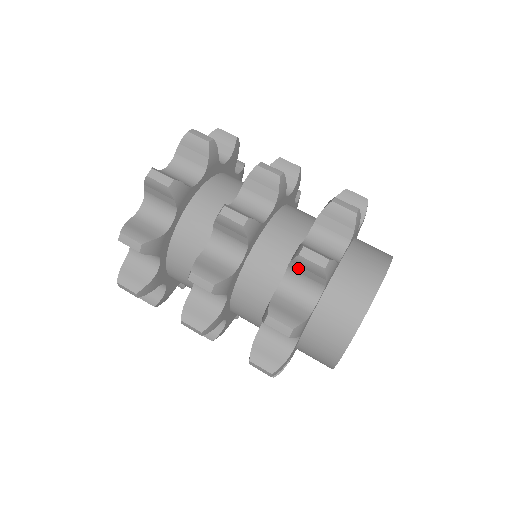
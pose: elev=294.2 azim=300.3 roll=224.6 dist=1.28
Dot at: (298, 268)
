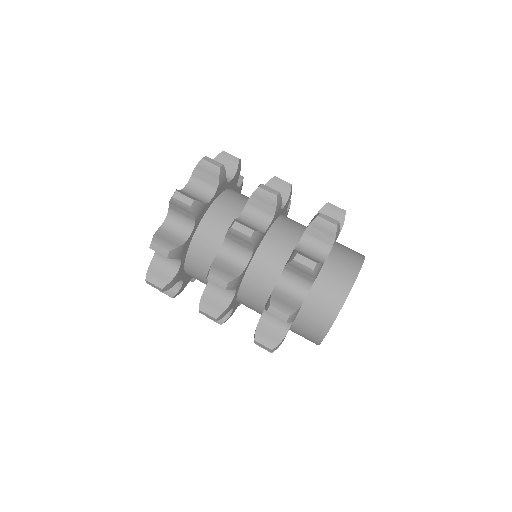
Dot at: (293, 269)
